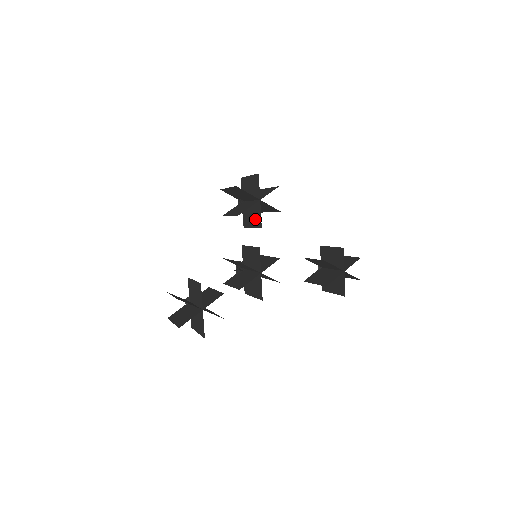
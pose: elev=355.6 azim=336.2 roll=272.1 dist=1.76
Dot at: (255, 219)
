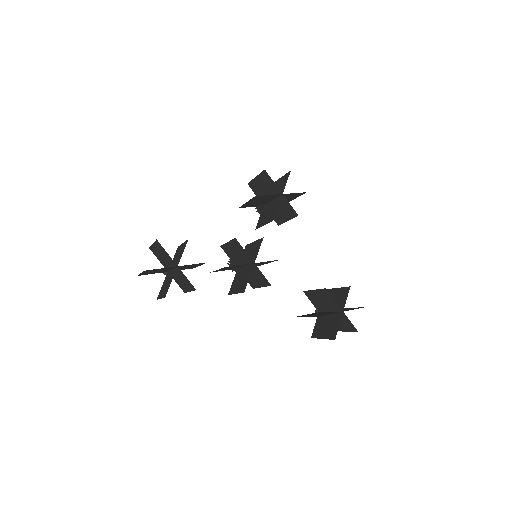
Dot at: (270, 215)
